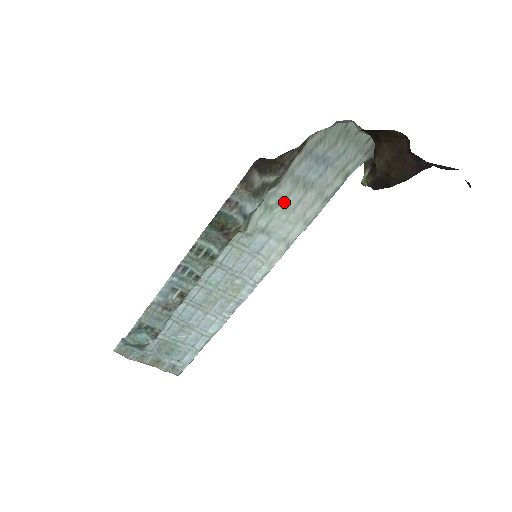
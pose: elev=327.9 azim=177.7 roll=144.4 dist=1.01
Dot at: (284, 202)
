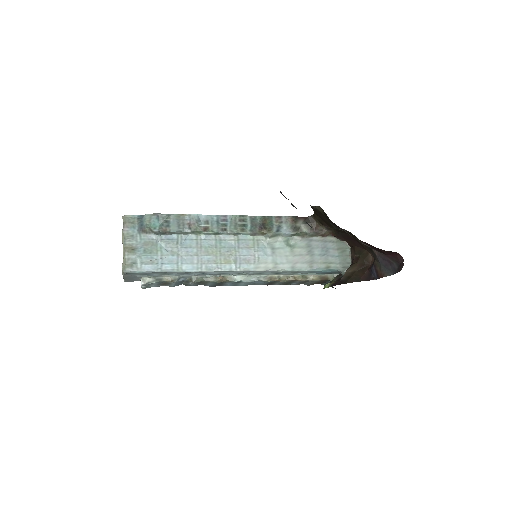
Dot at: (295, 248)
